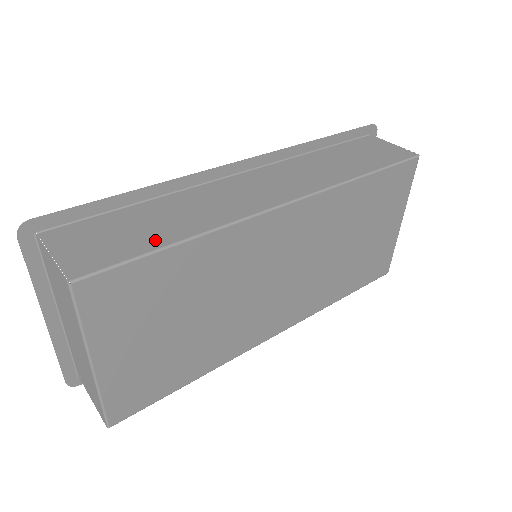
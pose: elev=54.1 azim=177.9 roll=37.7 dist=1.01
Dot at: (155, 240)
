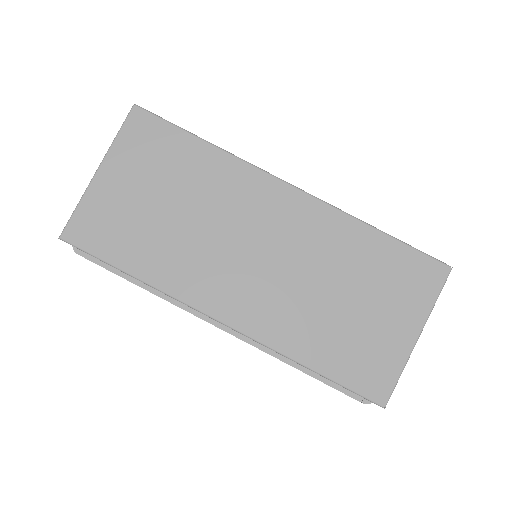
Dot at: occluded
